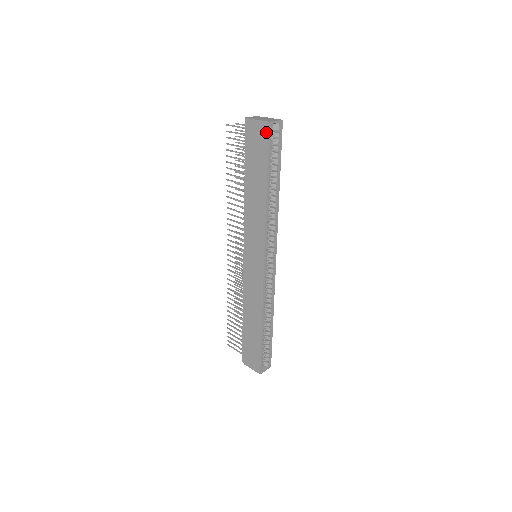
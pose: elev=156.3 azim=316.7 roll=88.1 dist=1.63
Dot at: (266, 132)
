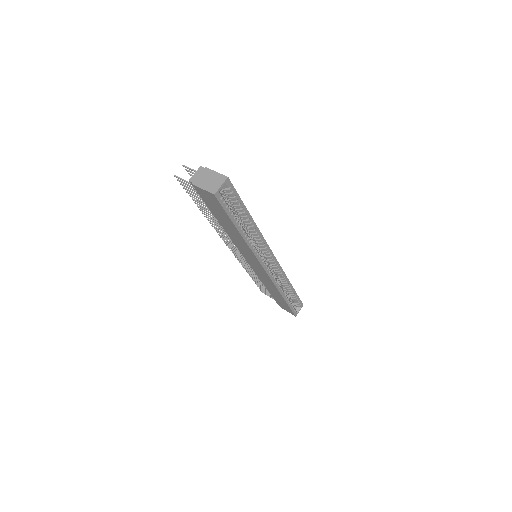
Dot at: (216, 200)
